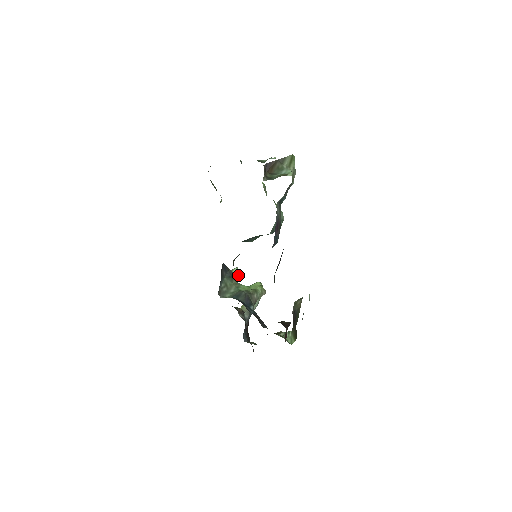
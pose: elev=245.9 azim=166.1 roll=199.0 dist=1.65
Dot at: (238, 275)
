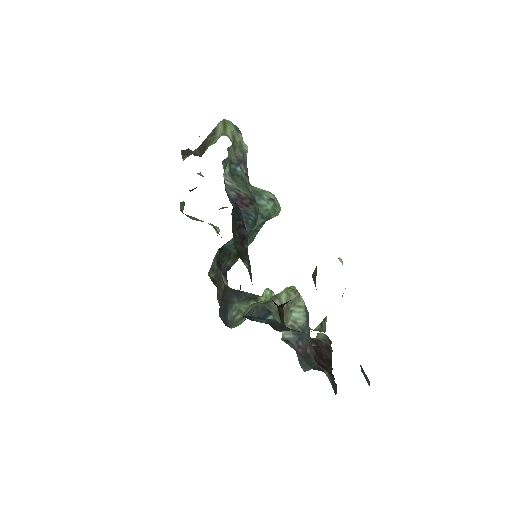
Dot at: (269, 296)
